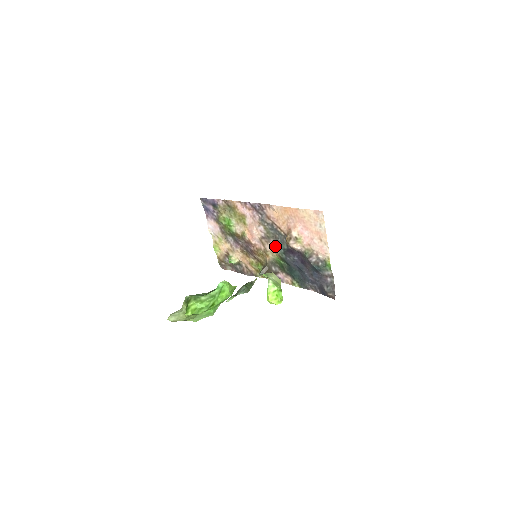
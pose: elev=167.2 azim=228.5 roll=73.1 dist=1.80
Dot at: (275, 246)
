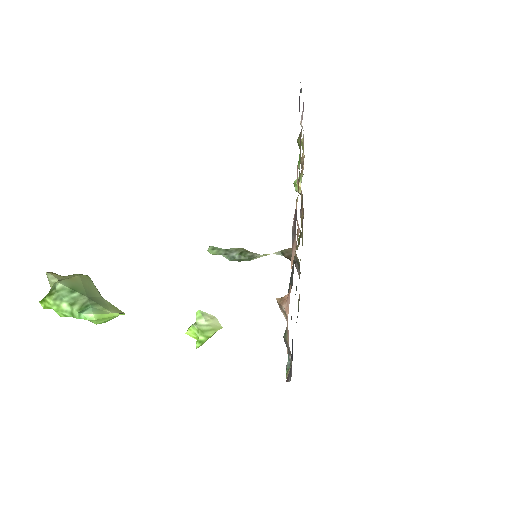
Dot at: occluded
